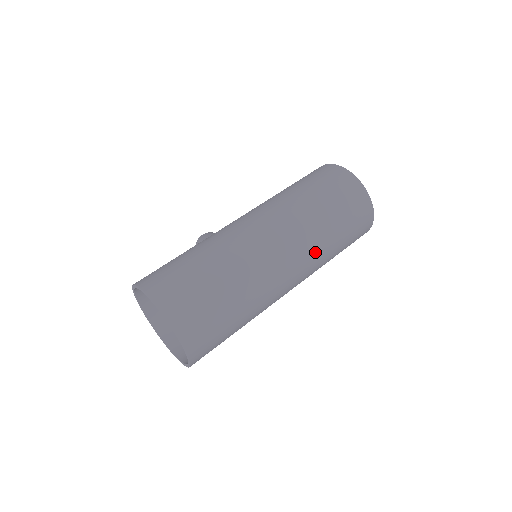
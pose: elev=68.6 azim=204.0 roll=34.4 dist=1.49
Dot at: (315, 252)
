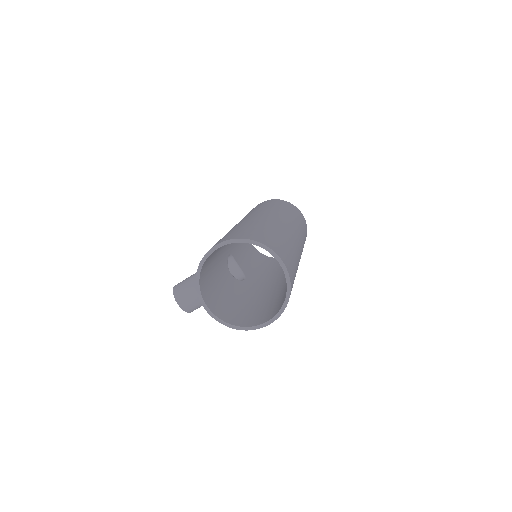
Dot at: (301, 235)
